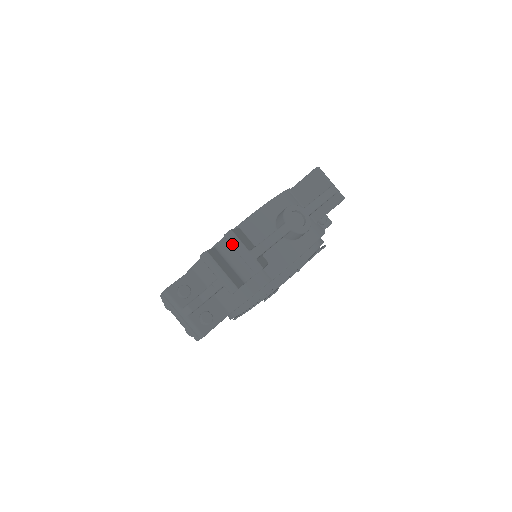
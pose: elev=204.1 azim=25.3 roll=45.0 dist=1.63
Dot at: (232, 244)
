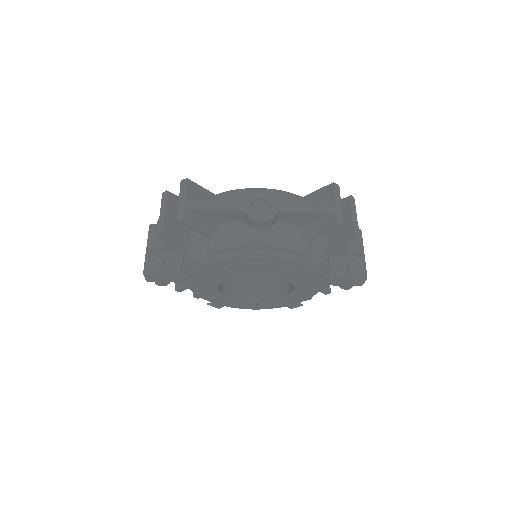
Dot at: (180, 189)
